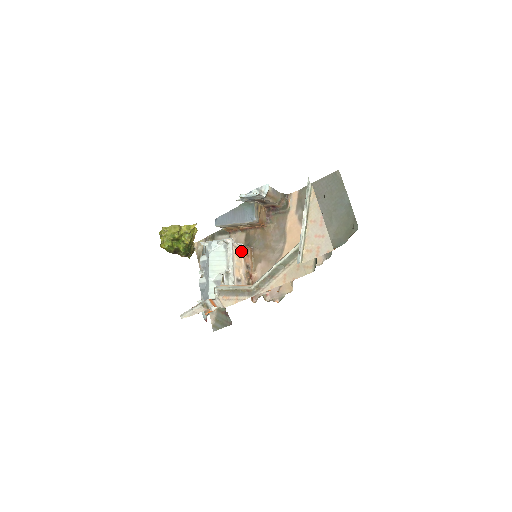
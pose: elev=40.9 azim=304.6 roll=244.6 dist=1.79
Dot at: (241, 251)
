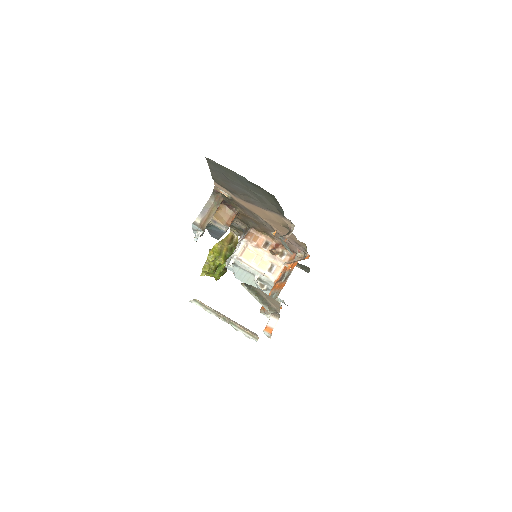
Dot at: (248, 247)
